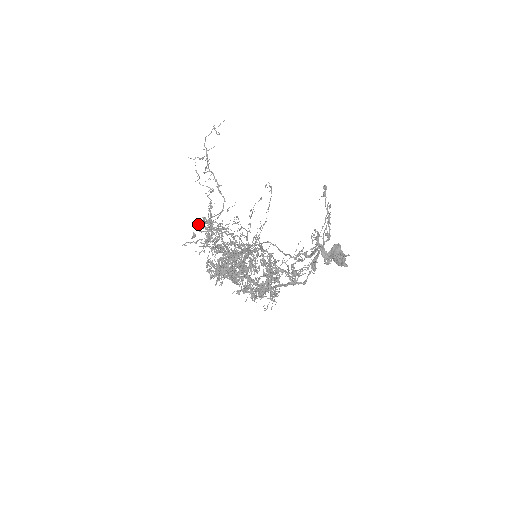
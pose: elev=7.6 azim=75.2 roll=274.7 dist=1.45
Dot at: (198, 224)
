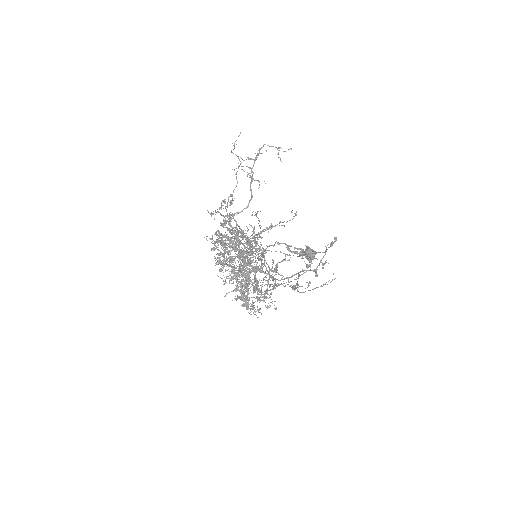
Dot at: (225, 227)
